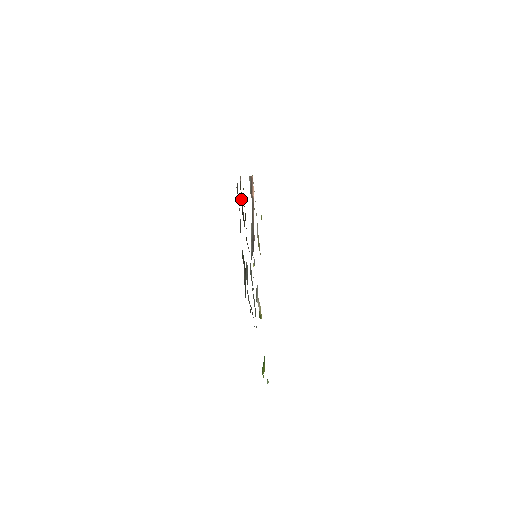
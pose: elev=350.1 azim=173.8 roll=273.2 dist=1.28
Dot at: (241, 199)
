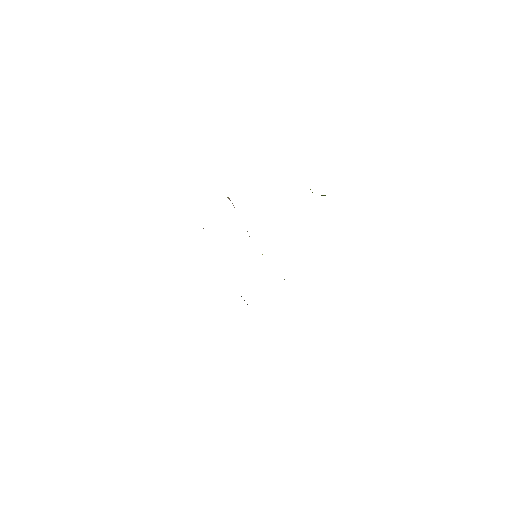
Dot at: occluded
